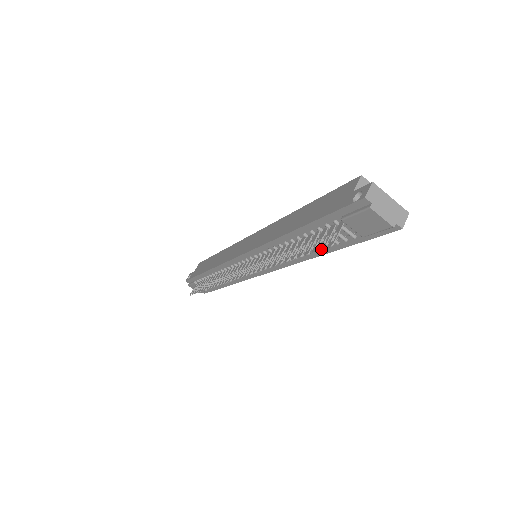
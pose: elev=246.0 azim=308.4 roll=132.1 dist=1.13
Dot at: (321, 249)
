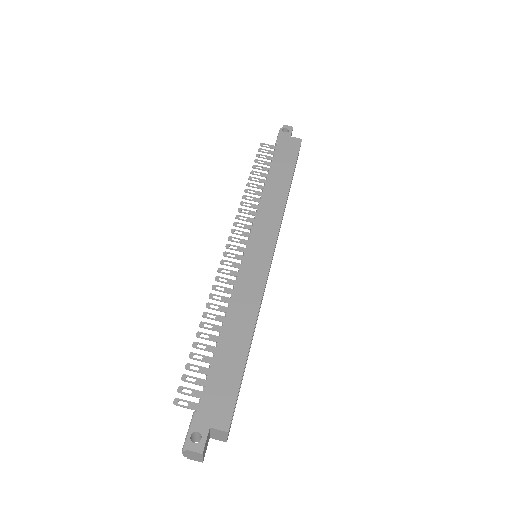
Dot at: (178, 389)
